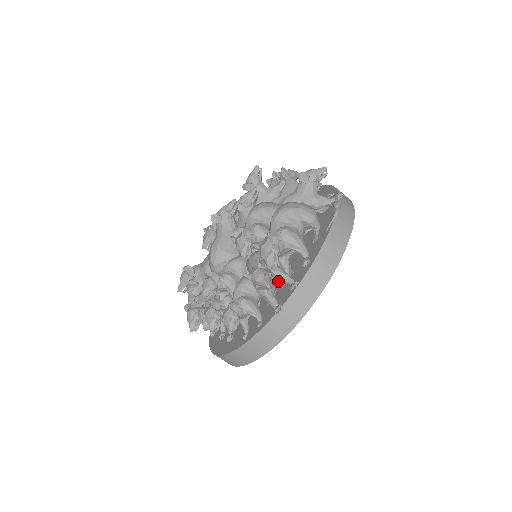
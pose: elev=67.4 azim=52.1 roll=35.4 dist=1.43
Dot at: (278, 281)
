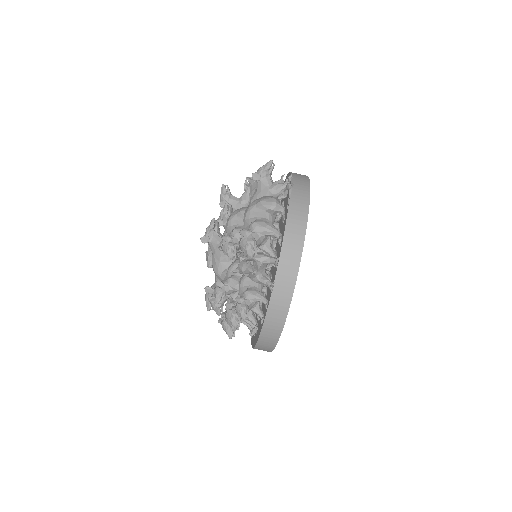
Dot at: (272, 266)
